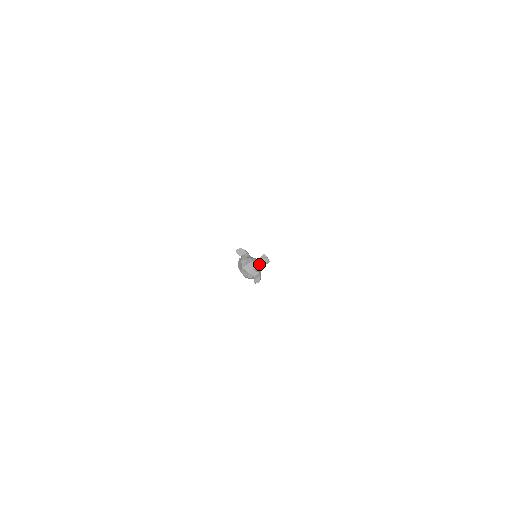
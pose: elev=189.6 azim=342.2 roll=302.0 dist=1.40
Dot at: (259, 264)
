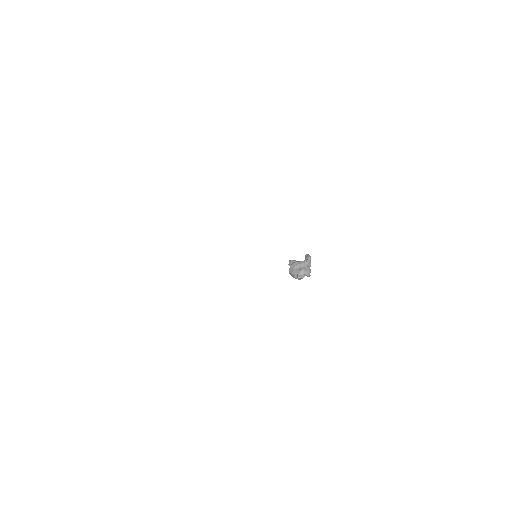
Dot at: (301, 263)
